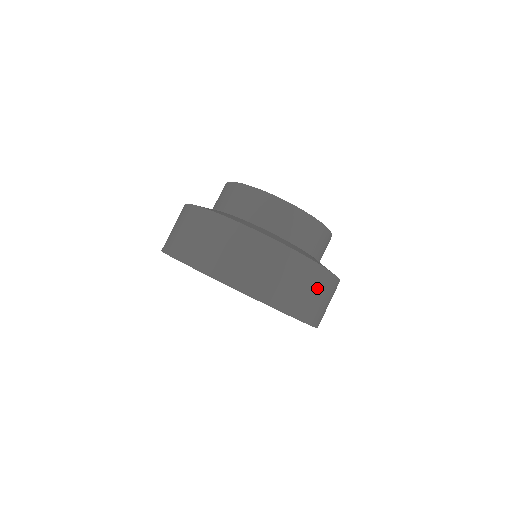
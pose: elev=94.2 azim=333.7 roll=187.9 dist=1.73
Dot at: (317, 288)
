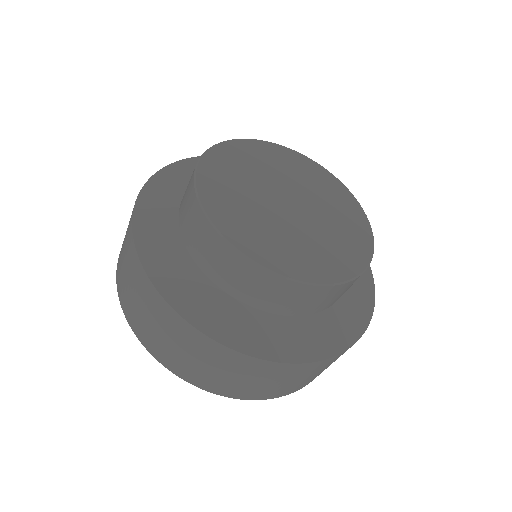
Dot at: (319, 370)
